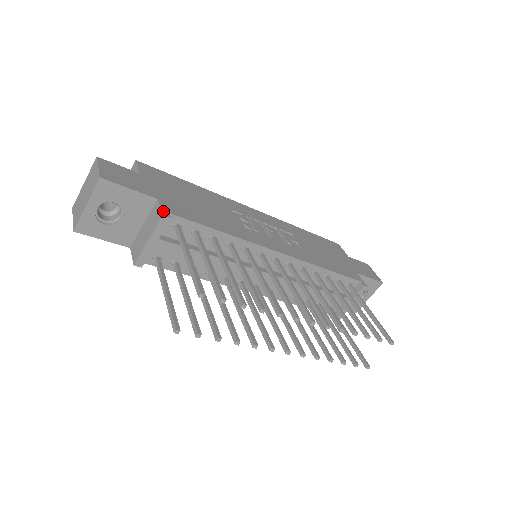
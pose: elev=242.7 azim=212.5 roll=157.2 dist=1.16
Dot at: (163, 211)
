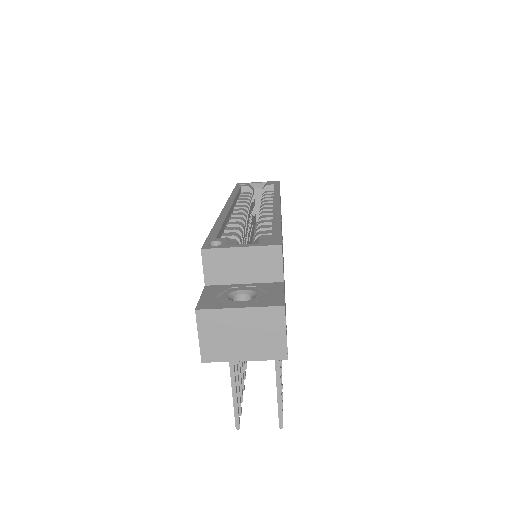
Dot at: occluded
